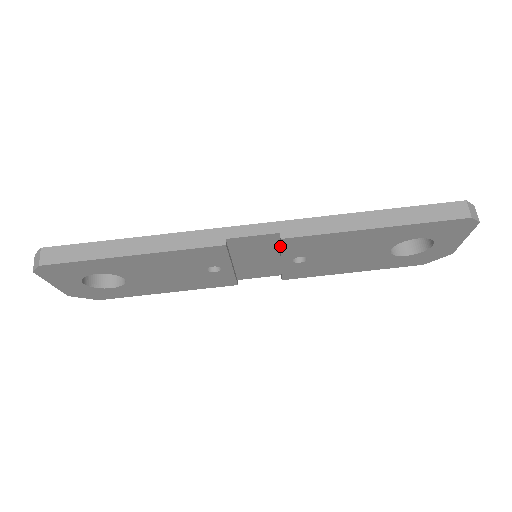
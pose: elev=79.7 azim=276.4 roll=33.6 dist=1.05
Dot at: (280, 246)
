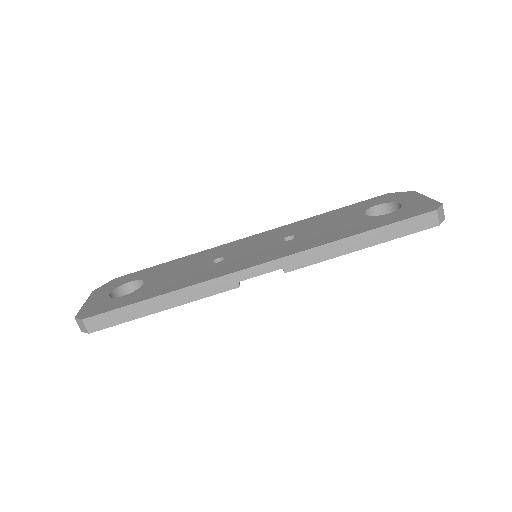
Dot at: occluded
